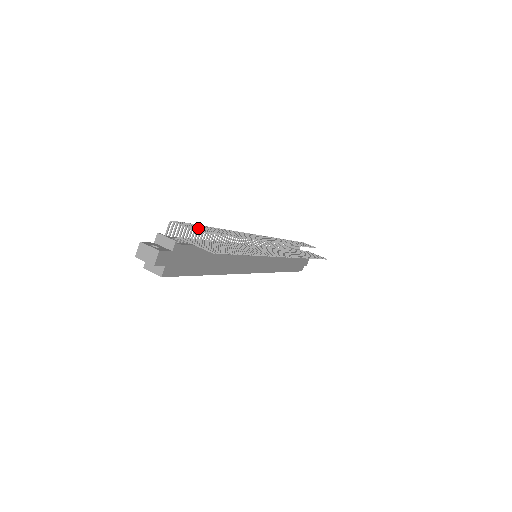
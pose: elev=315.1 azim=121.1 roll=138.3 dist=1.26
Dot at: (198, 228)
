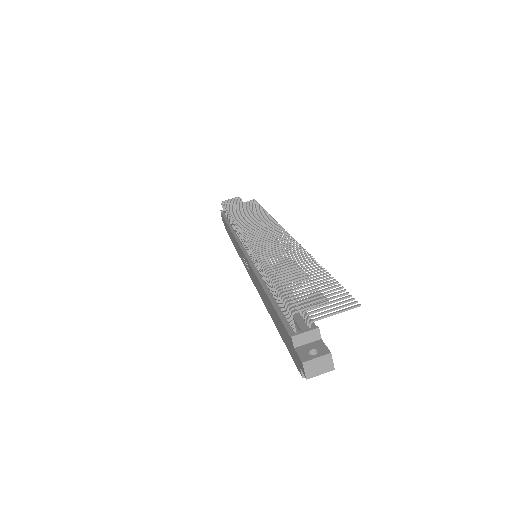
Dot at: (309, 295)
